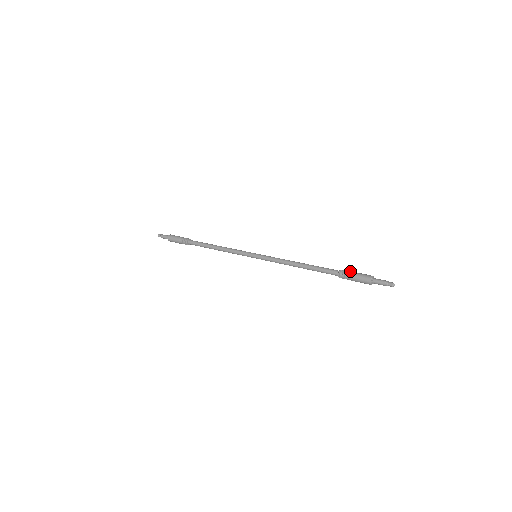
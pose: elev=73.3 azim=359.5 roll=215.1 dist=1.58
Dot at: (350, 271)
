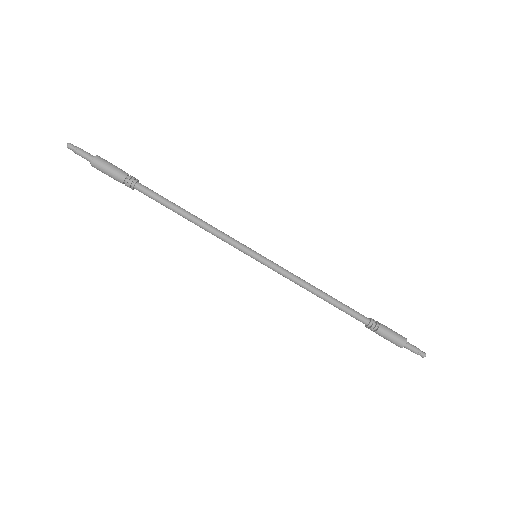
Dot at: (382, 326)
